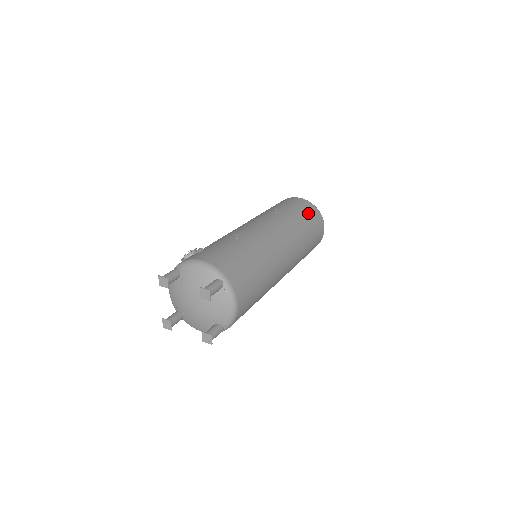
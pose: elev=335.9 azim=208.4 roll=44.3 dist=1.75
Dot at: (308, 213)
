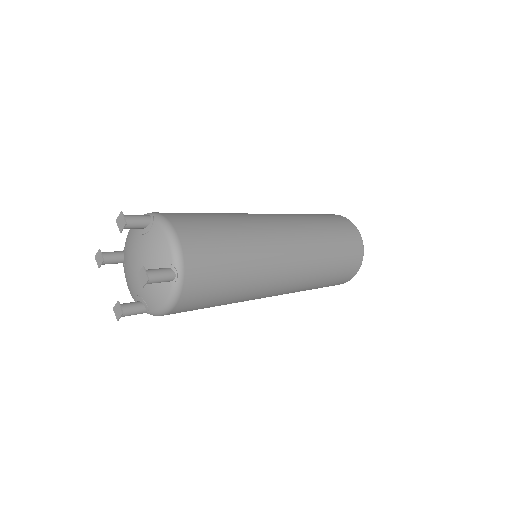
Dot at: (319, 214)
